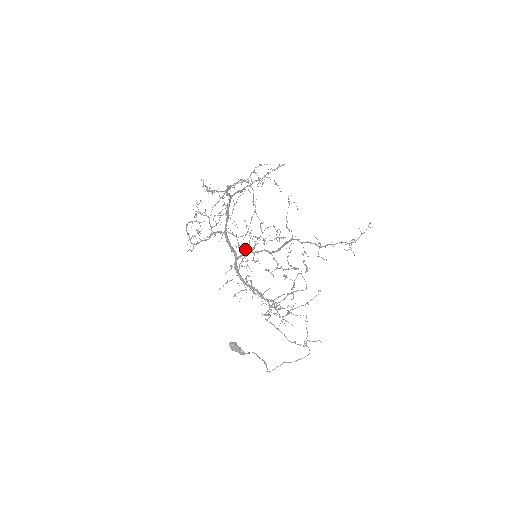
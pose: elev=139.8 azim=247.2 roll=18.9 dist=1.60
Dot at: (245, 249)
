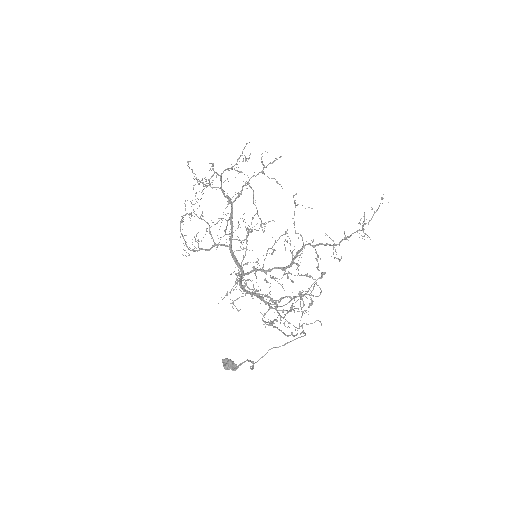
Dot at: (238, 240)
